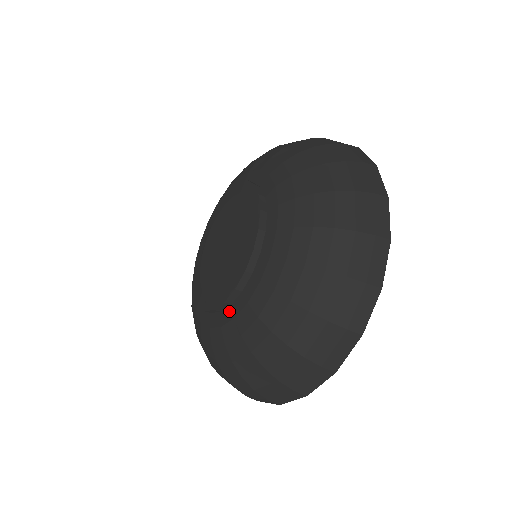
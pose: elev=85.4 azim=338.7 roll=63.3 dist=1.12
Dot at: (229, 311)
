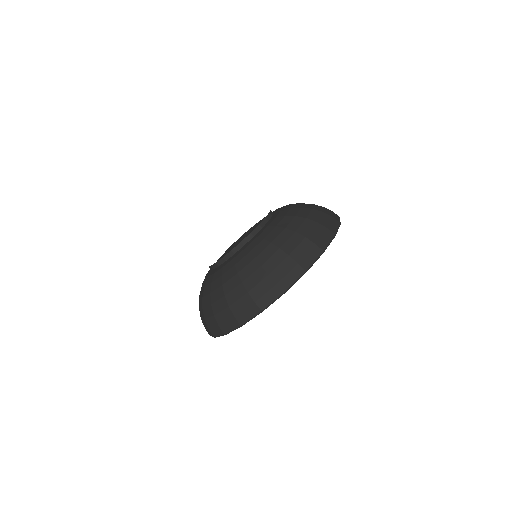
Dot at: (211, 272)
